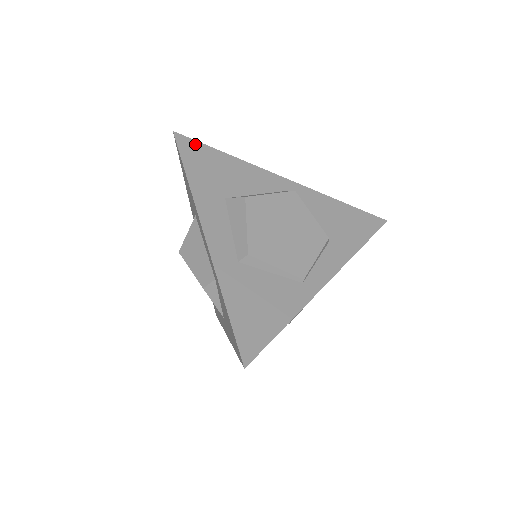
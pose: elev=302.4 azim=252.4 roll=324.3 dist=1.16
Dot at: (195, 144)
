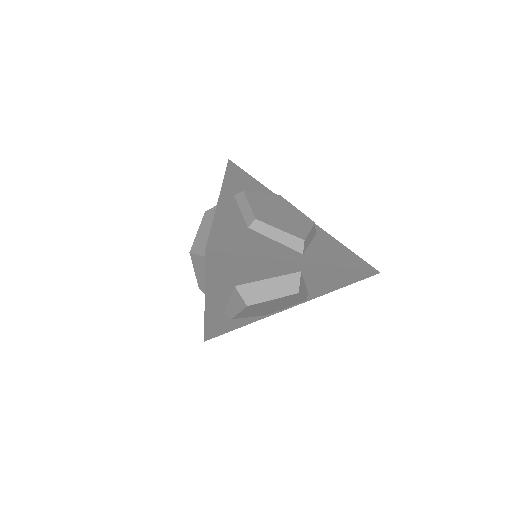
Dot at: (226, 256)
